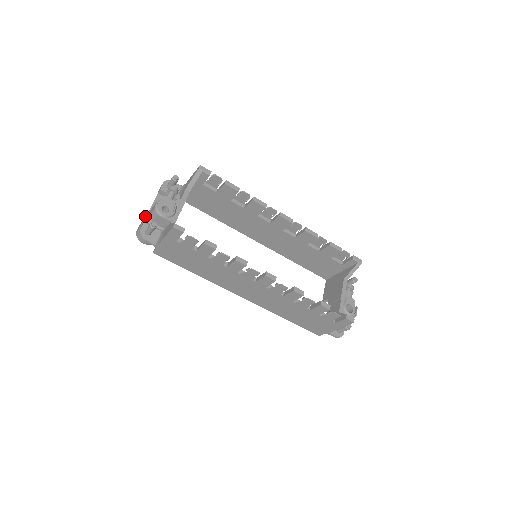
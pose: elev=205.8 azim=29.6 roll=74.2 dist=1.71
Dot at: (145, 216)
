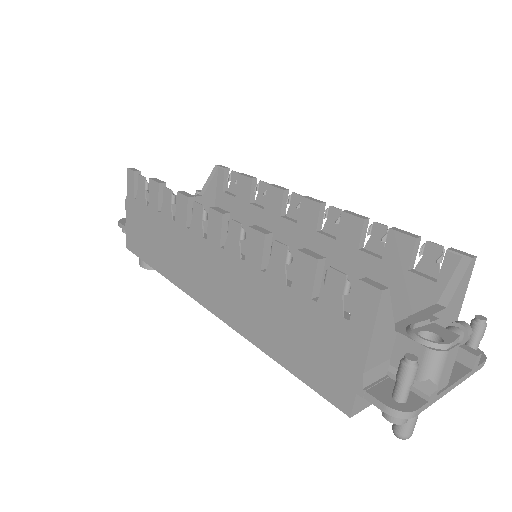
Dot at: occluded
